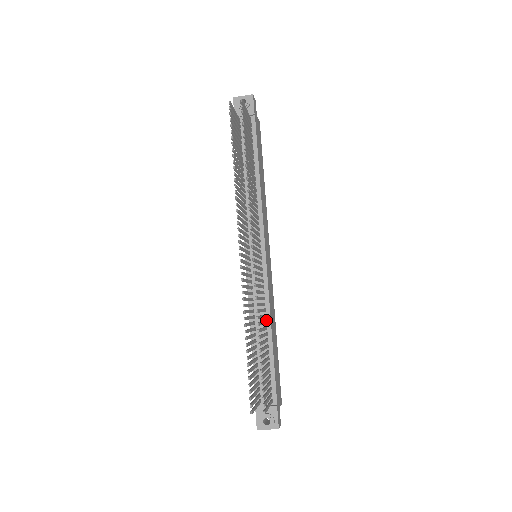
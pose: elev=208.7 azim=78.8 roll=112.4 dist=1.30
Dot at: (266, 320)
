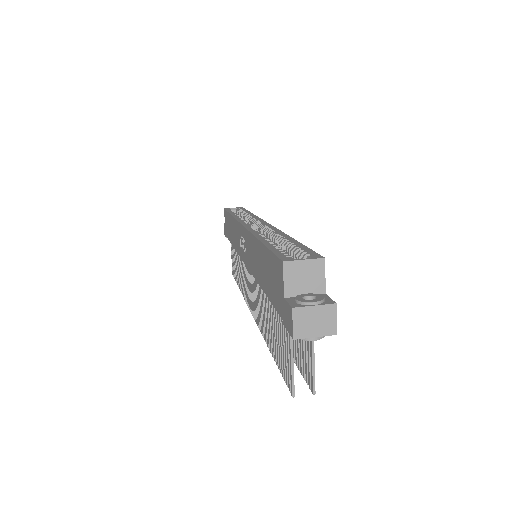
Dot at: occluded
